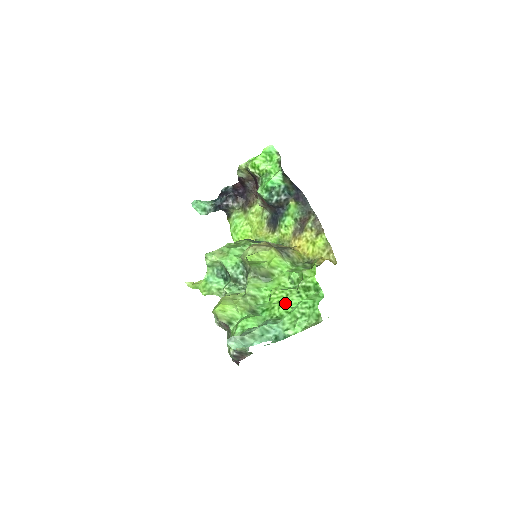
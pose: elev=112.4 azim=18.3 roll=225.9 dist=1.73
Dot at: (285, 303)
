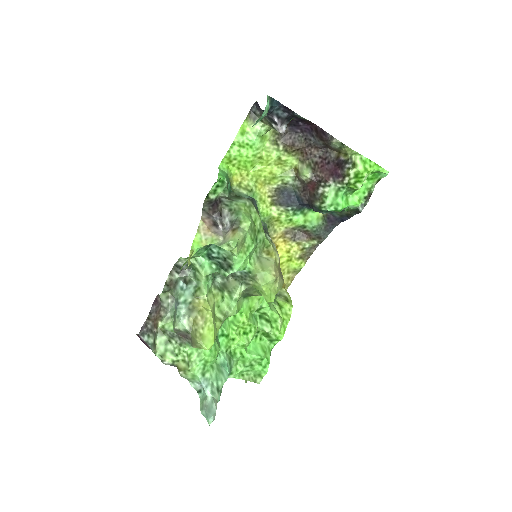
Dot at: occluded
